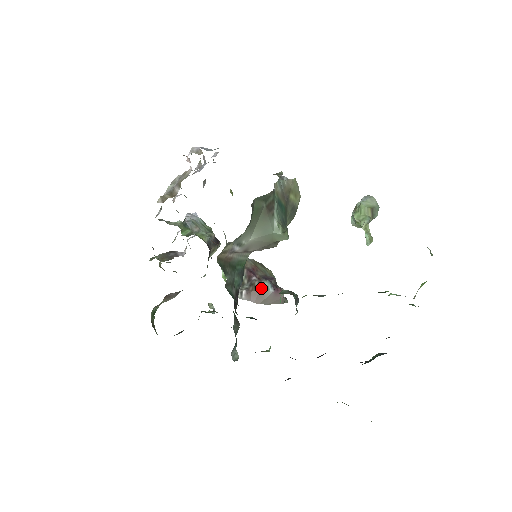
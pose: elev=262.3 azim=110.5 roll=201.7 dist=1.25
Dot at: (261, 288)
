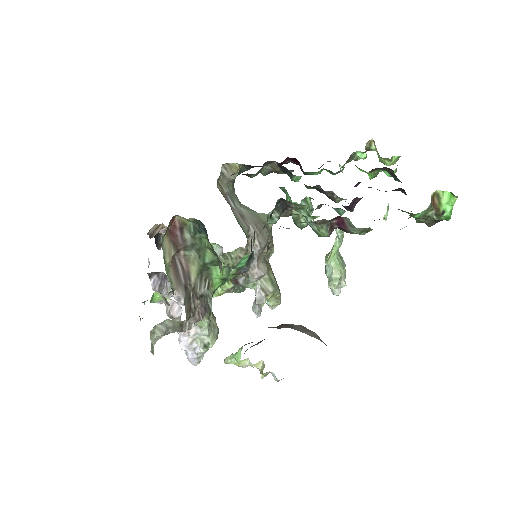
Dot at: occluded
